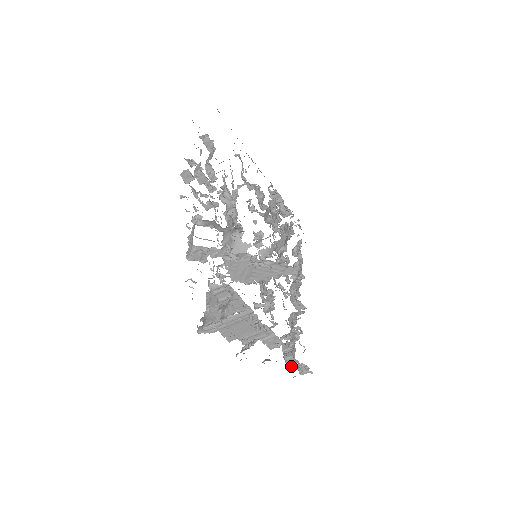
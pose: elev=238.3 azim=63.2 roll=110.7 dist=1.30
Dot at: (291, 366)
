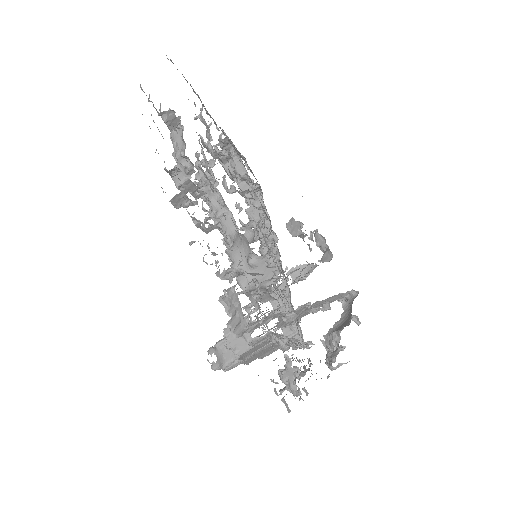
Dot at: occluded
